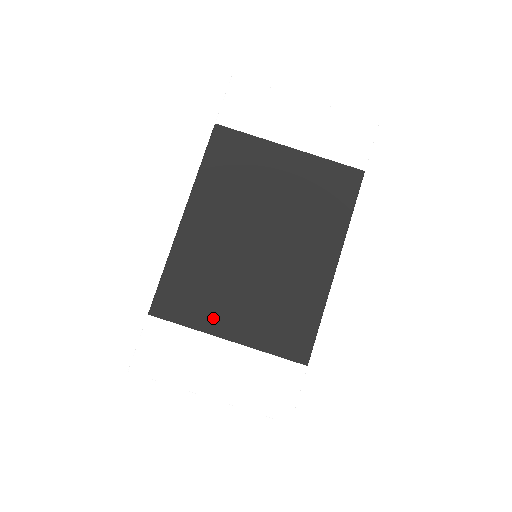
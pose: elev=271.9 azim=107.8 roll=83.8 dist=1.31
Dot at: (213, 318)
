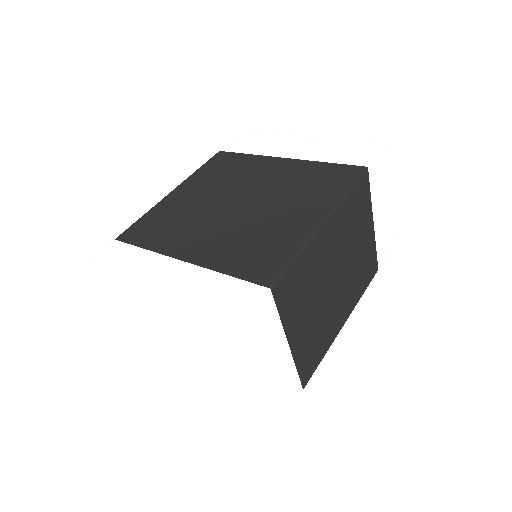
Dot at: (293, 321)
